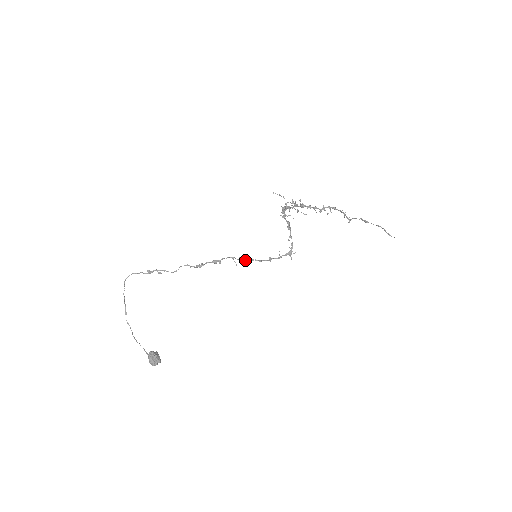
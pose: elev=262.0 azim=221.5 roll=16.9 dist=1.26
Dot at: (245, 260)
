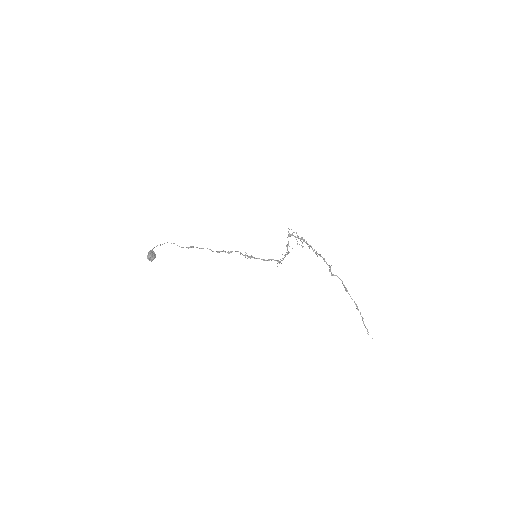
Dot at: (248, 256)
